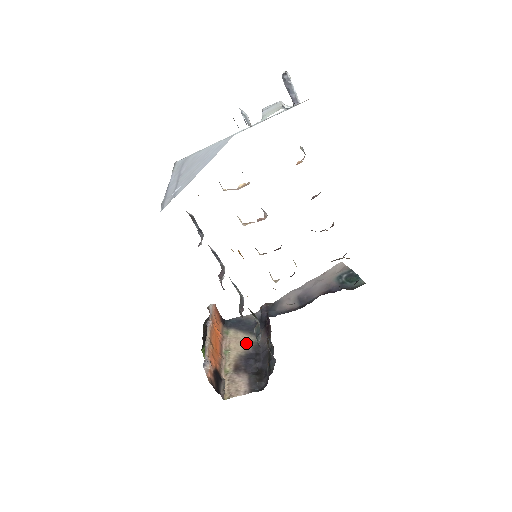
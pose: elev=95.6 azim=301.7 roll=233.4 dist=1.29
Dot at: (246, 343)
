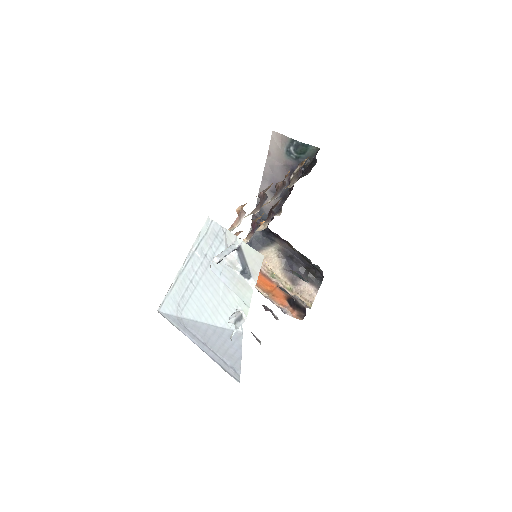
Dot at: (275, 256)
